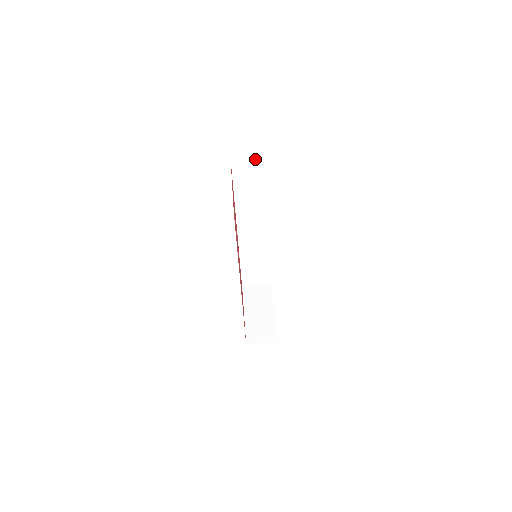
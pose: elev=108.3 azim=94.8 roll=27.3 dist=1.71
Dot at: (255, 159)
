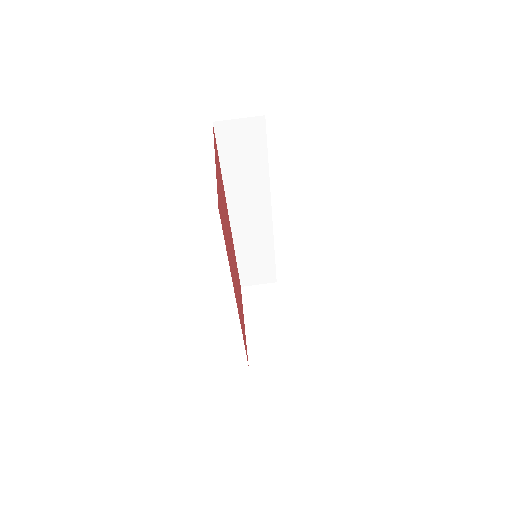
Dot at: (248, 122)
